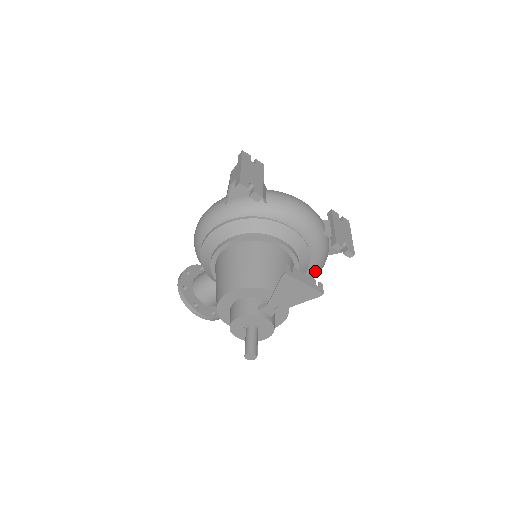
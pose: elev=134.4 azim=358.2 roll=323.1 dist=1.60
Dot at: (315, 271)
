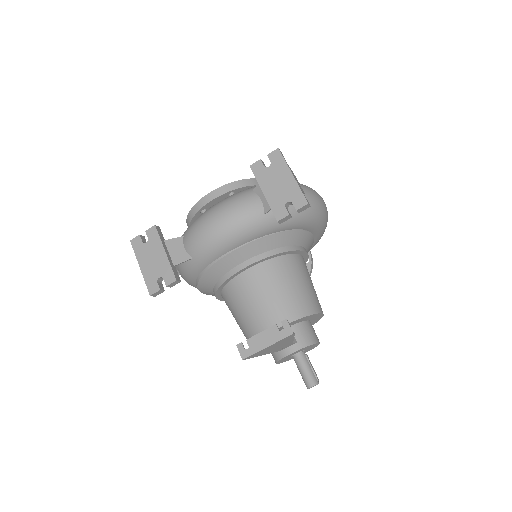
Dot at: (309, 220)
